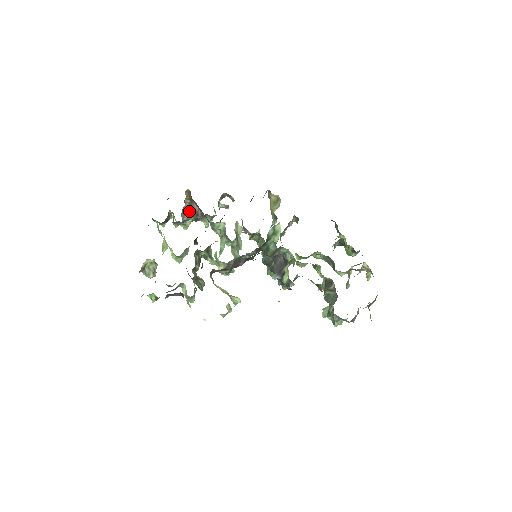
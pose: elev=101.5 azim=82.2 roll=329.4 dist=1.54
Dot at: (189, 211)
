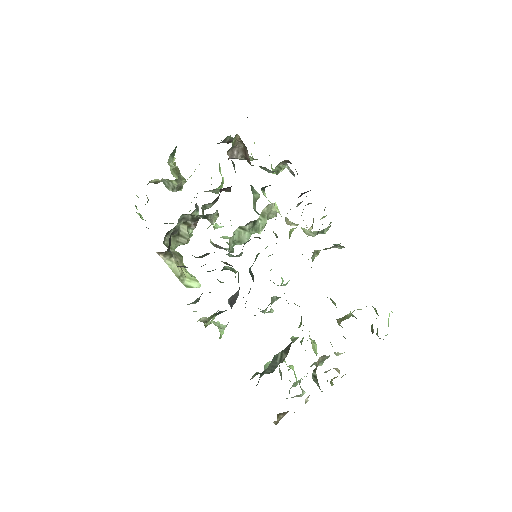
Dot at: (242, 152)
